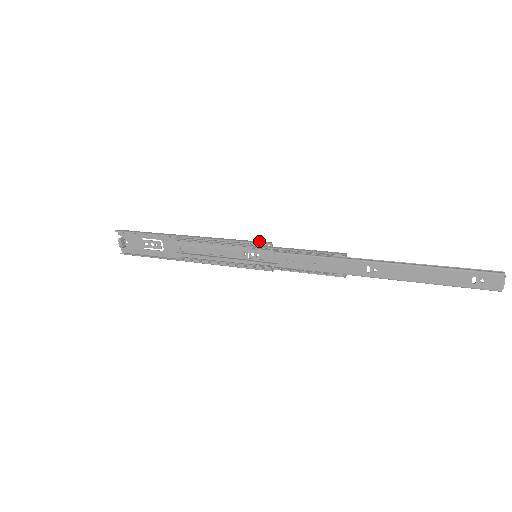
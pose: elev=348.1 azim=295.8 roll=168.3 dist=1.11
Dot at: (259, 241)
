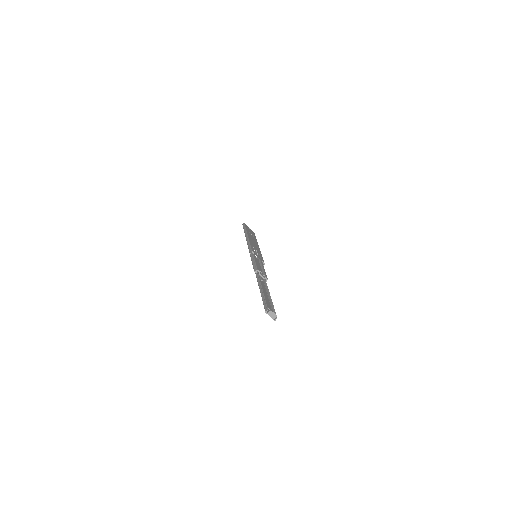
Dot at: (251, 249)
